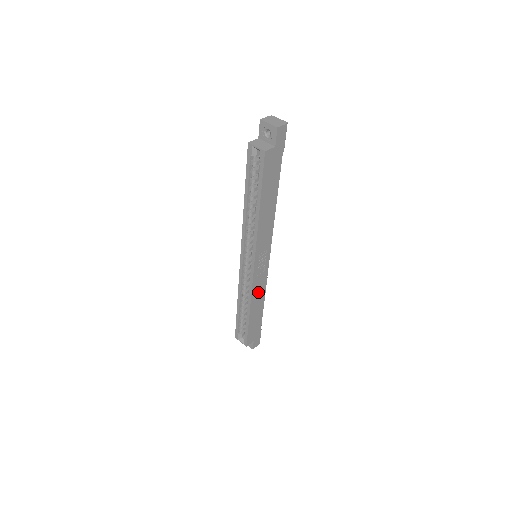
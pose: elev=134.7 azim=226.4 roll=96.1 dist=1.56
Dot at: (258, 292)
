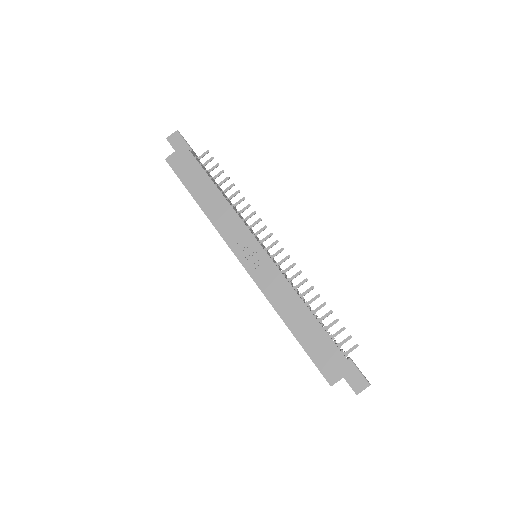
Dot at: (280, 295)
